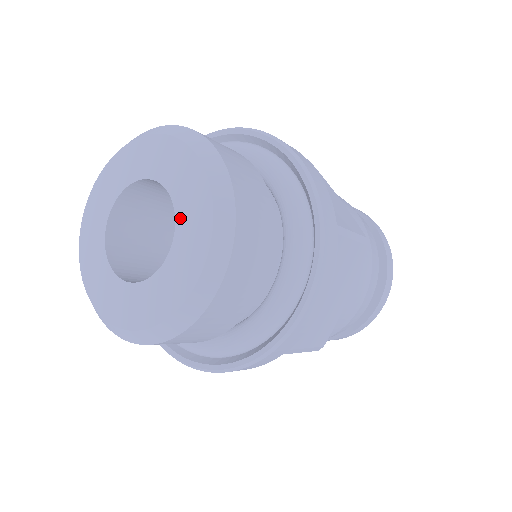
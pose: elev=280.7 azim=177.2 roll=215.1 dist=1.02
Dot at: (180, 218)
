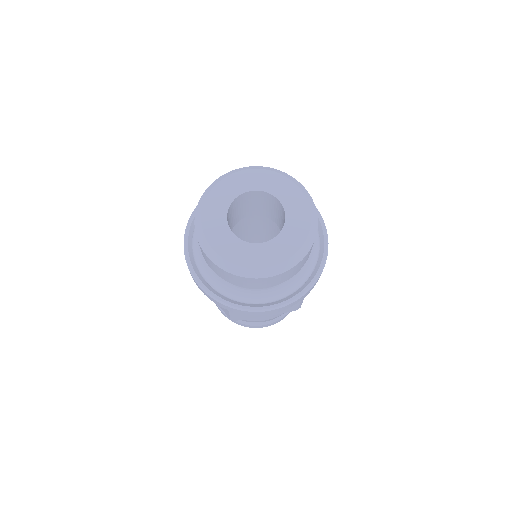
Dot at: (288, 211)
